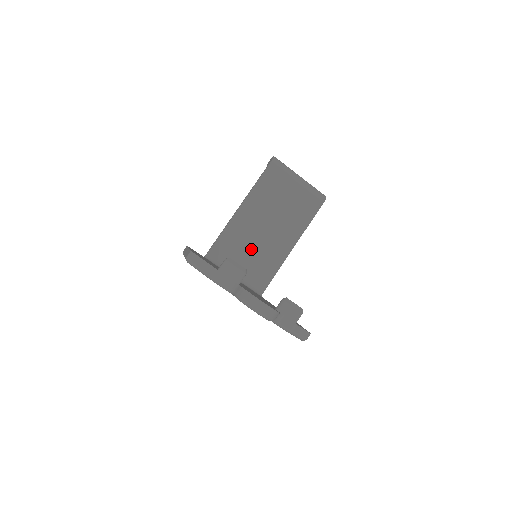
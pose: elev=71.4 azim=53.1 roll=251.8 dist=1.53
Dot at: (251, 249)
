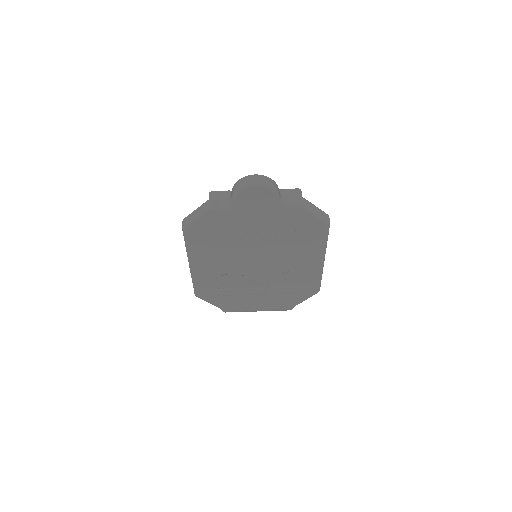
Dot at: occluded
